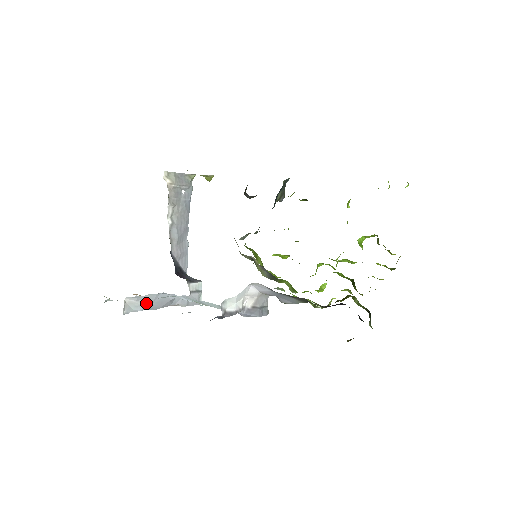
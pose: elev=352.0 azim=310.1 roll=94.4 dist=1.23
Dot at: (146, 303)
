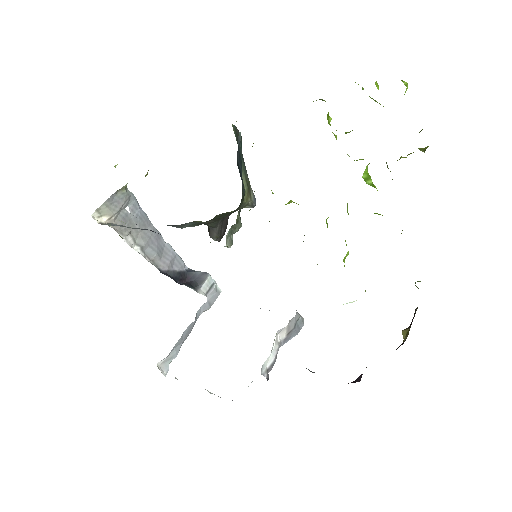
Dot at: (177, 349)
